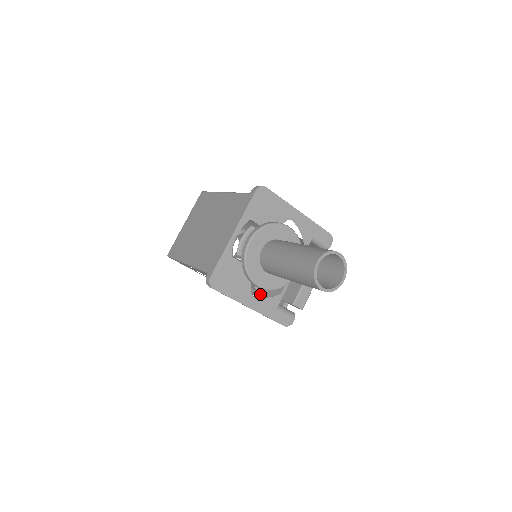
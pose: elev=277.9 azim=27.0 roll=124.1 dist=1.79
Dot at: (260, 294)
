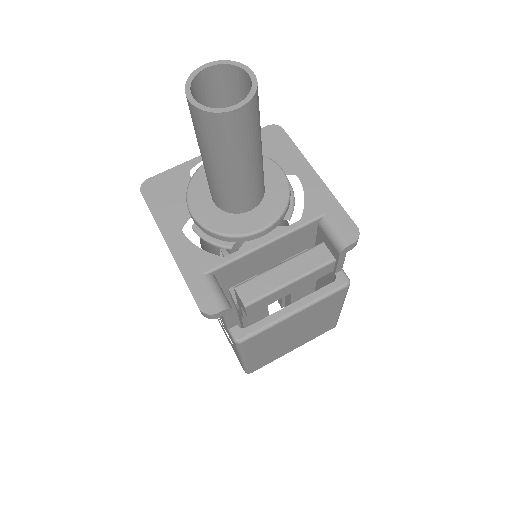
Dot at: occluded
